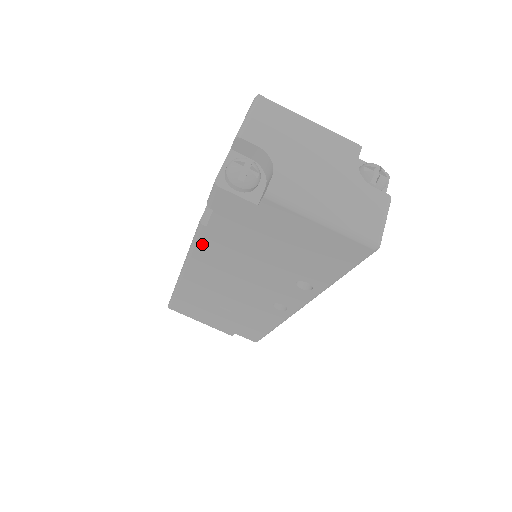
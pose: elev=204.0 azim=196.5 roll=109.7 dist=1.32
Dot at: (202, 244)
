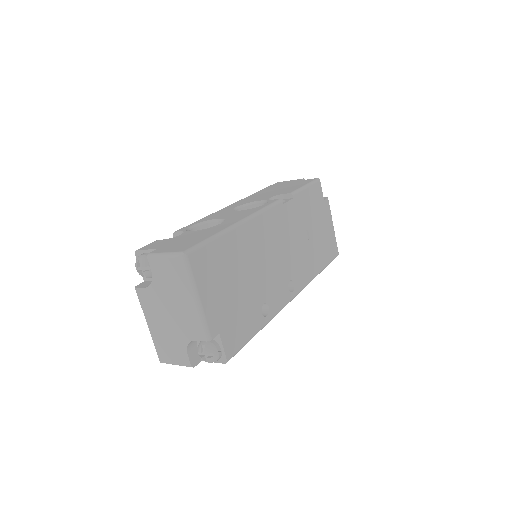
Dot at: occluded
